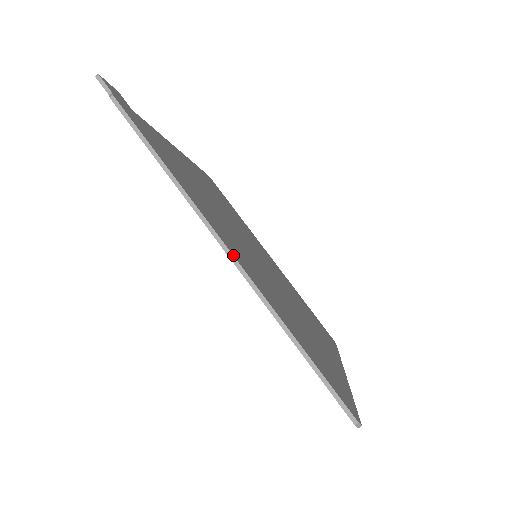
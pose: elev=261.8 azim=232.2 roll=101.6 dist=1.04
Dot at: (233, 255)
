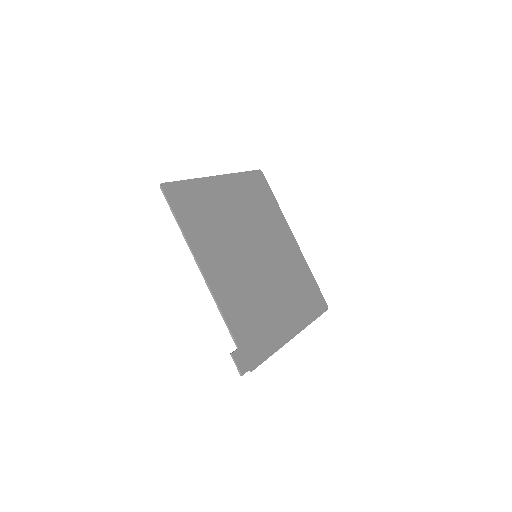
Dot at: occluded
